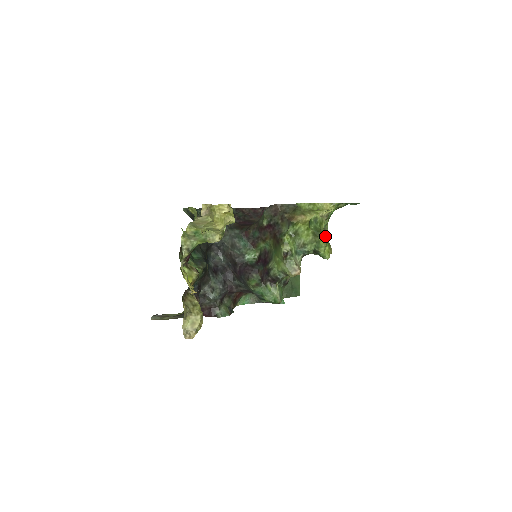
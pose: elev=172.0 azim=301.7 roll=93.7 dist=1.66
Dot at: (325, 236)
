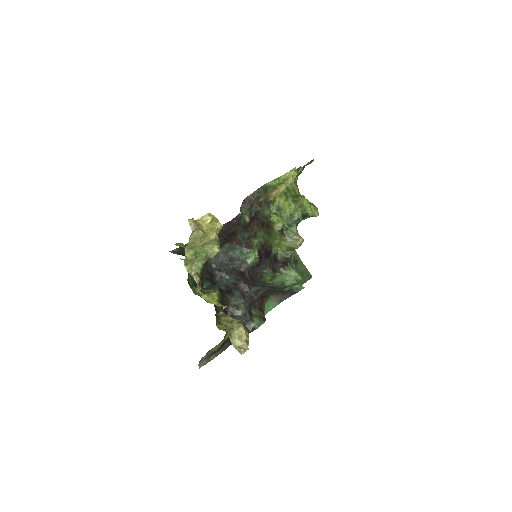
Dot at: occluded
